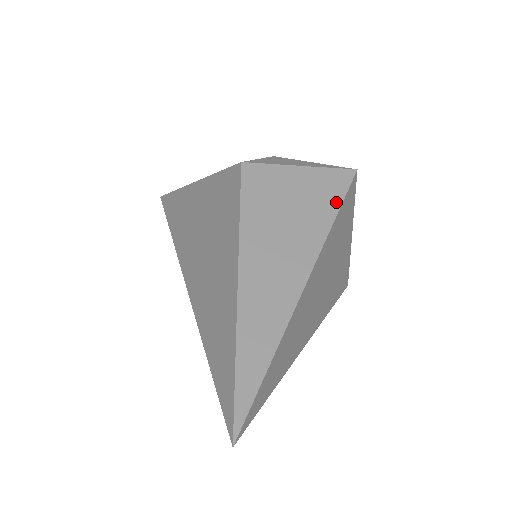
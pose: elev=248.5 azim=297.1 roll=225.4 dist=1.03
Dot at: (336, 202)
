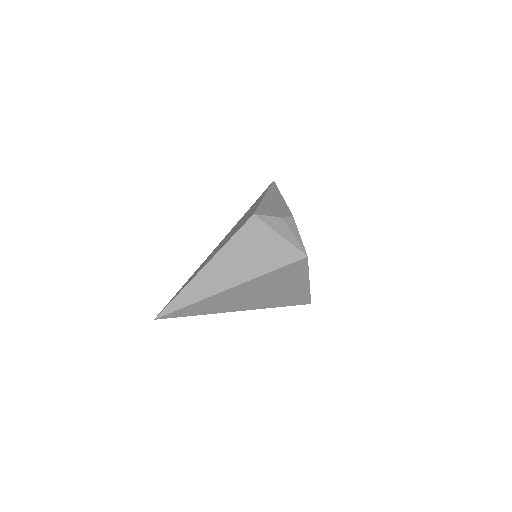
Dot at: (278, 265)
